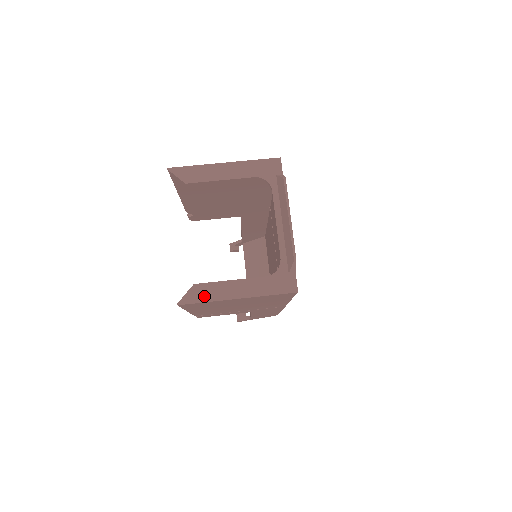
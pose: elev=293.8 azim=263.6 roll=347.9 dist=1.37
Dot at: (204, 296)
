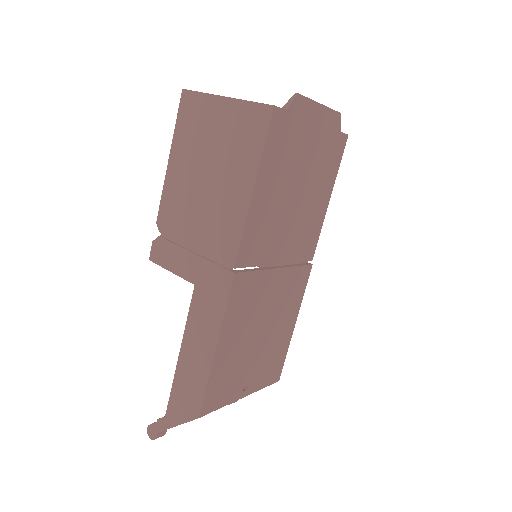
Dot at: occluded
